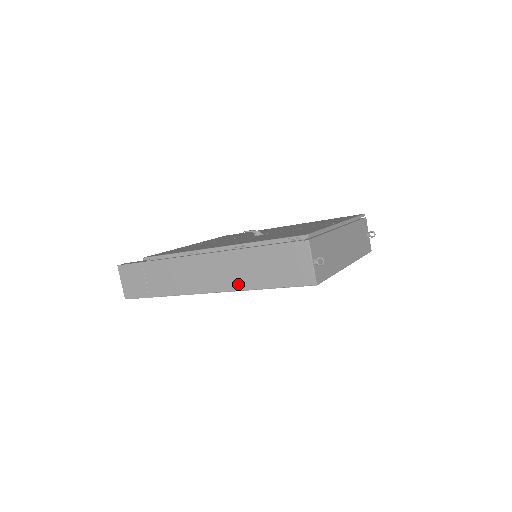
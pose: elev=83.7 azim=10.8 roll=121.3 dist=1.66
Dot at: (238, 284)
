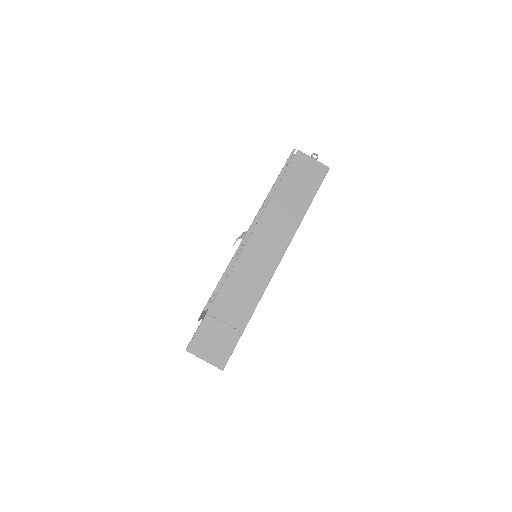
Dot at: (291, 226)
